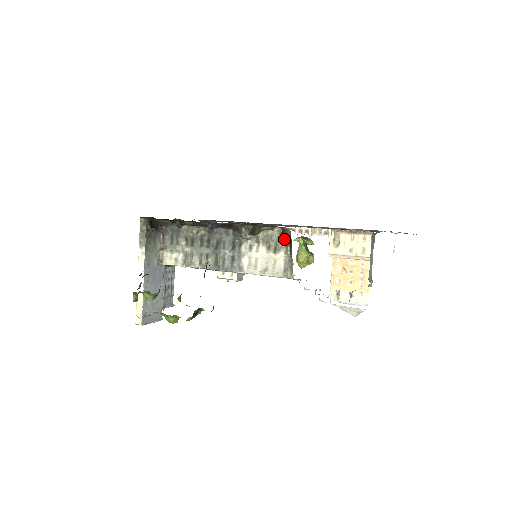
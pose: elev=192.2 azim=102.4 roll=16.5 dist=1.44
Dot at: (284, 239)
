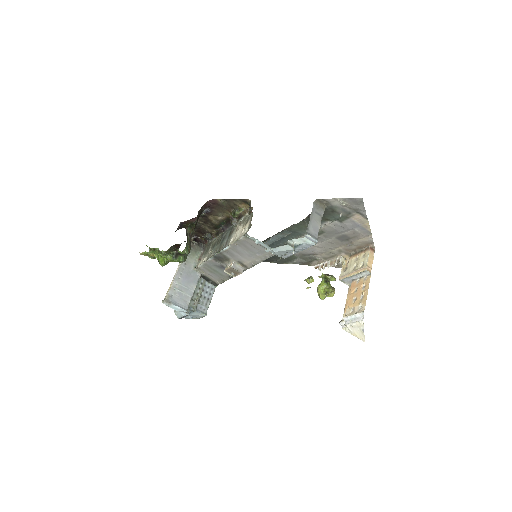
Dot at: (250, 212)
